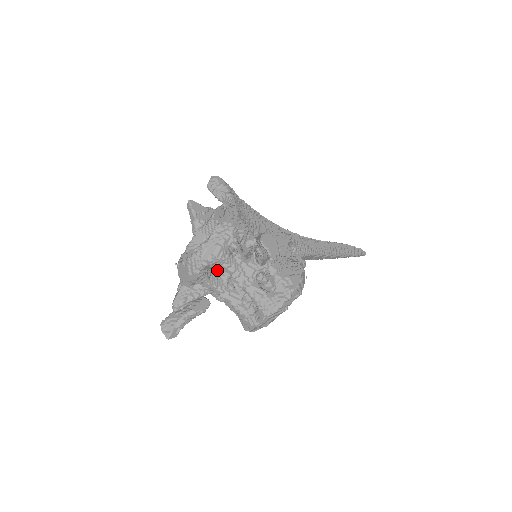
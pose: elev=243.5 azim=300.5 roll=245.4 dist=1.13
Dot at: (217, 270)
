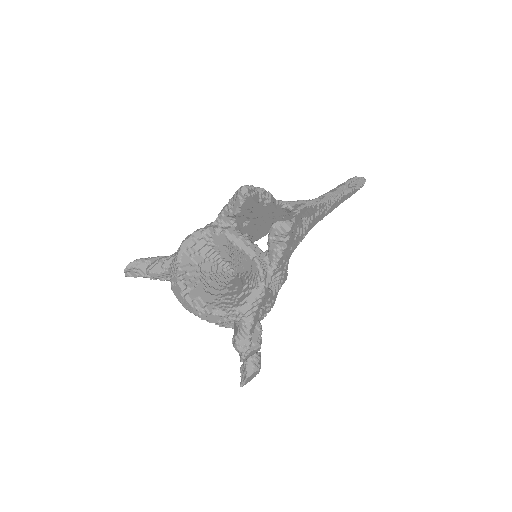
Dot at: occluded
